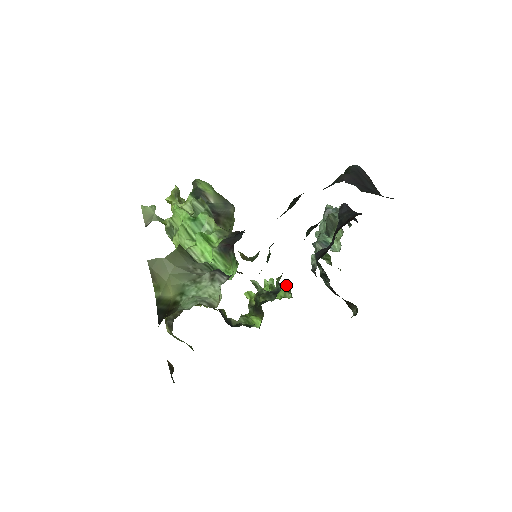
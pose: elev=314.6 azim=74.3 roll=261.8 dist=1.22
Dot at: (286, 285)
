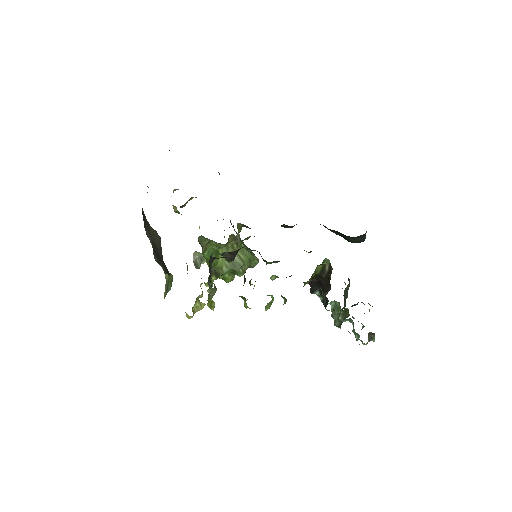
Dot at: occluded
